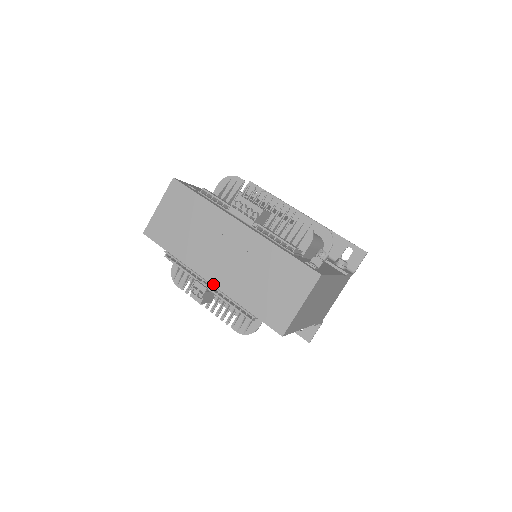
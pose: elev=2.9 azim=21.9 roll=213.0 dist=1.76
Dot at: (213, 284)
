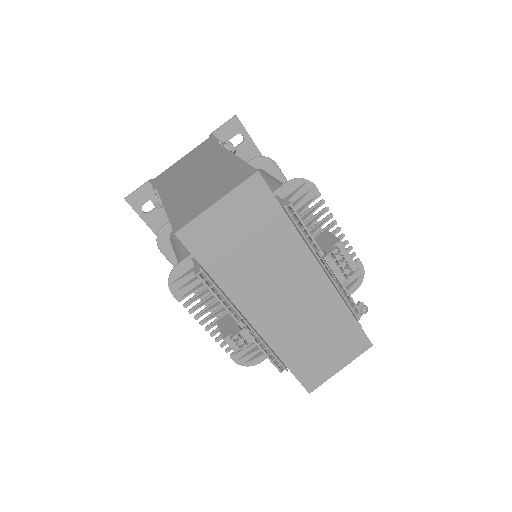
Dot at: (257, 329)
